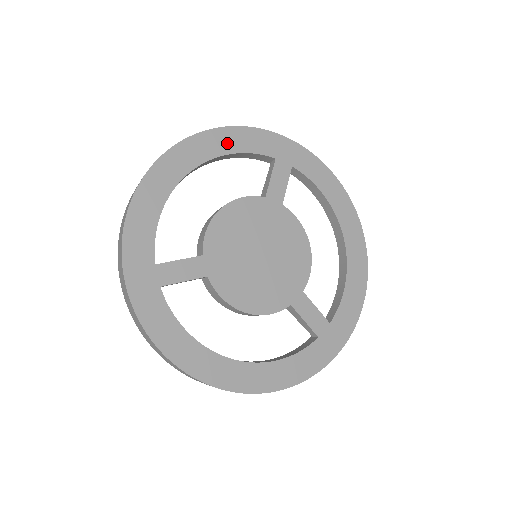
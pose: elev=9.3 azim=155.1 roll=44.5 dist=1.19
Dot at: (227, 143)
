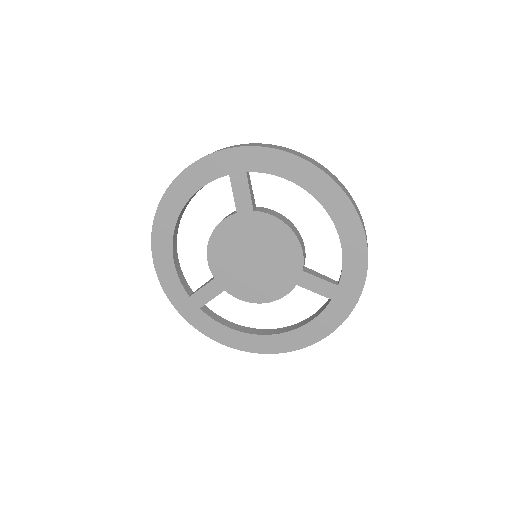
Dot at: (187, 188)
